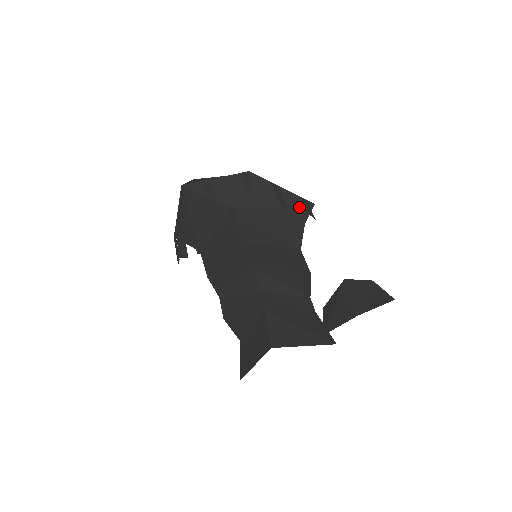
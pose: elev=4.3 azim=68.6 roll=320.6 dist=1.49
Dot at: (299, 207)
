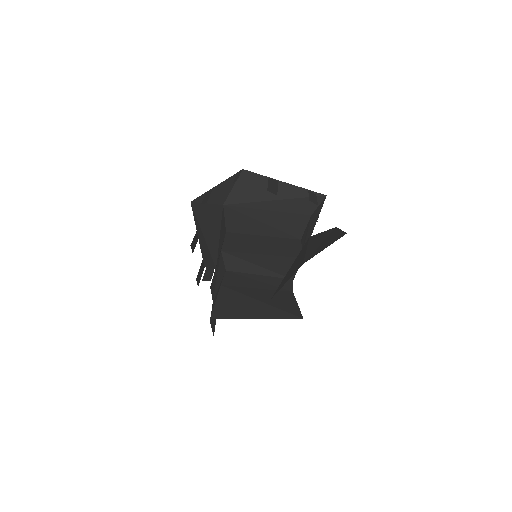
Dot at: (305, 200)
